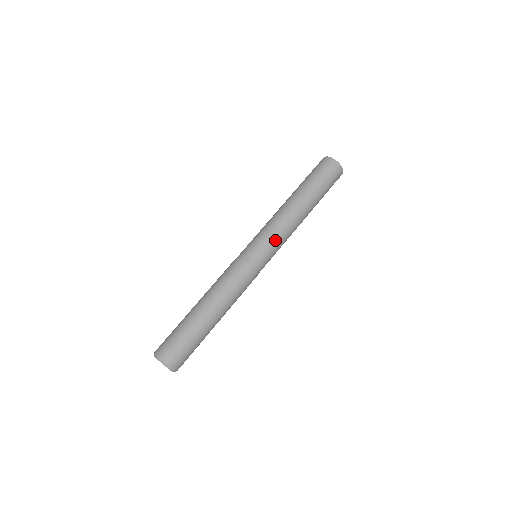
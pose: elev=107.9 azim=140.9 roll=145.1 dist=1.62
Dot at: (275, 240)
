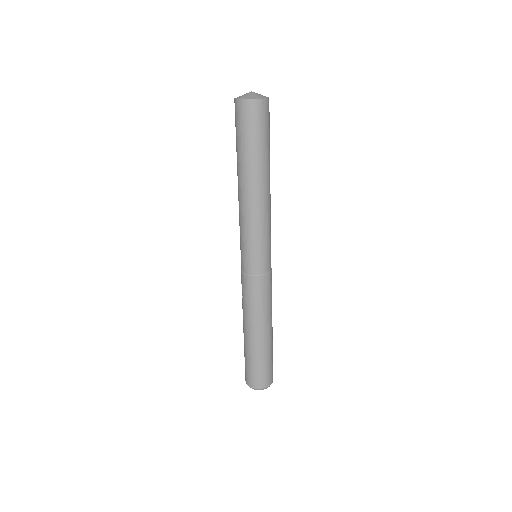
Dot at: (249, 237)
